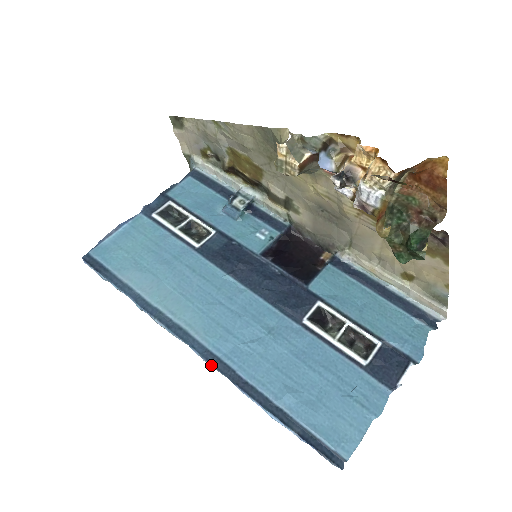
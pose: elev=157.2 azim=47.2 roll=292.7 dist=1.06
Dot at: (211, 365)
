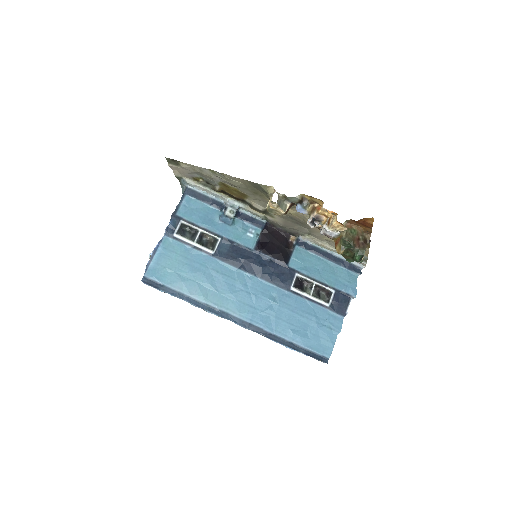
Dot at: (248, 329)
